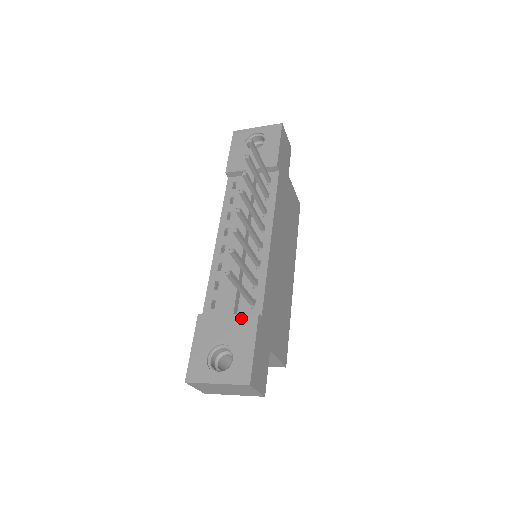
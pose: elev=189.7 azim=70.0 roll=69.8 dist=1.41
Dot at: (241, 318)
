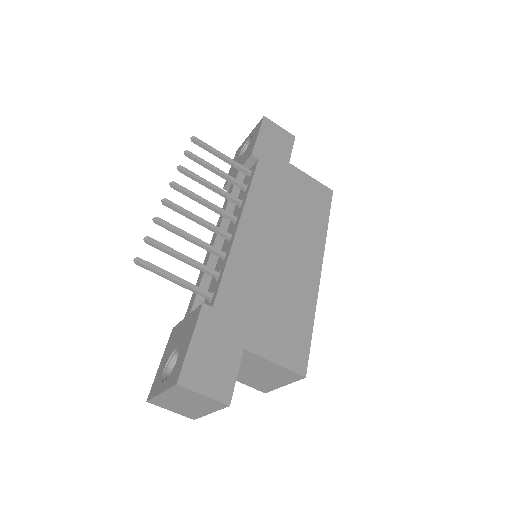
Dot at: (192, 315)
